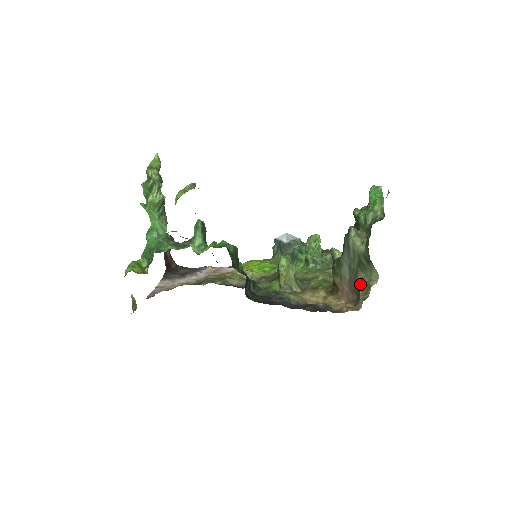
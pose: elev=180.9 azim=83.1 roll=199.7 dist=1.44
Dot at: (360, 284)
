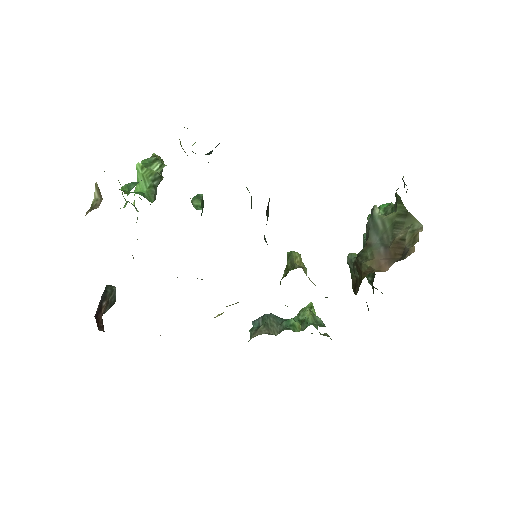
Dot at: (402, 240)
